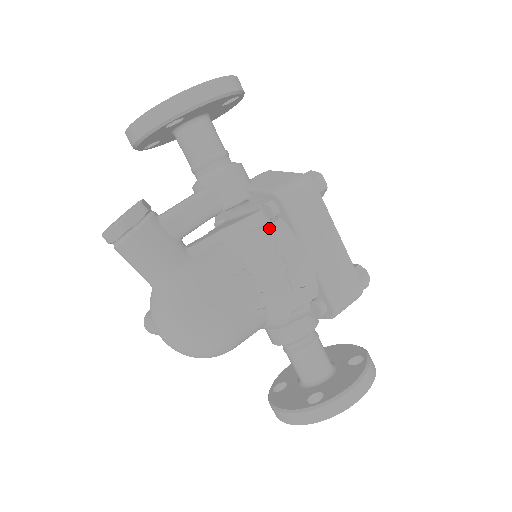
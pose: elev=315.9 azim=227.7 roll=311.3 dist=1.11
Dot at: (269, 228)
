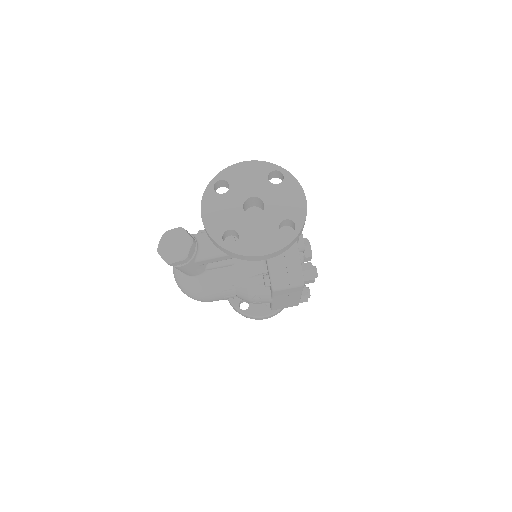
Dot at: (259, 286)
